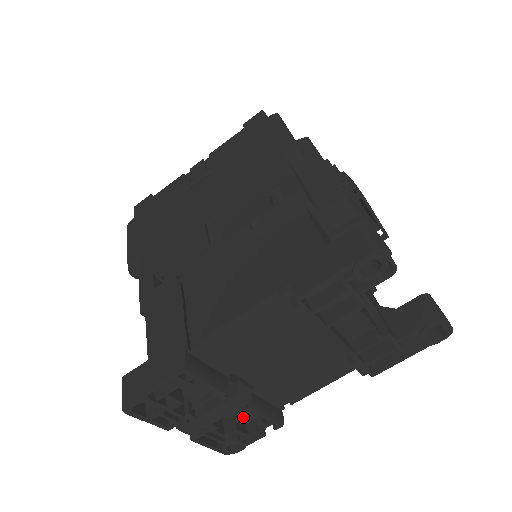
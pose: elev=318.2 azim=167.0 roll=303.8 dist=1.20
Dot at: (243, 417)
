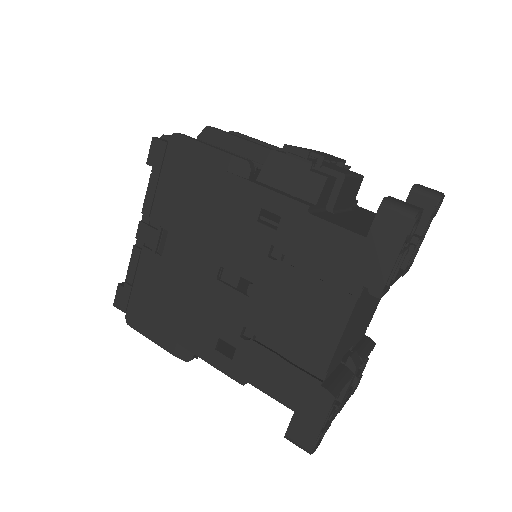
Dot at: occluded
